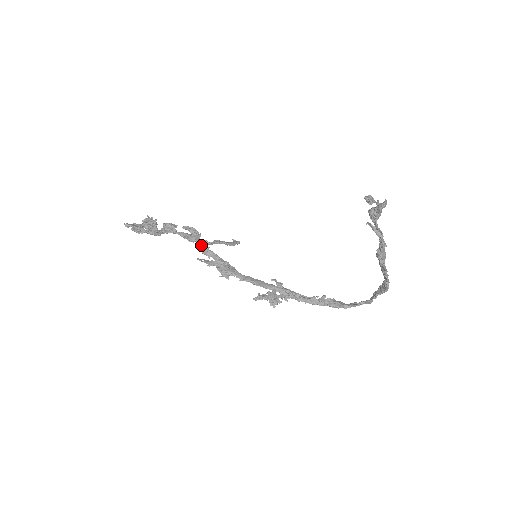
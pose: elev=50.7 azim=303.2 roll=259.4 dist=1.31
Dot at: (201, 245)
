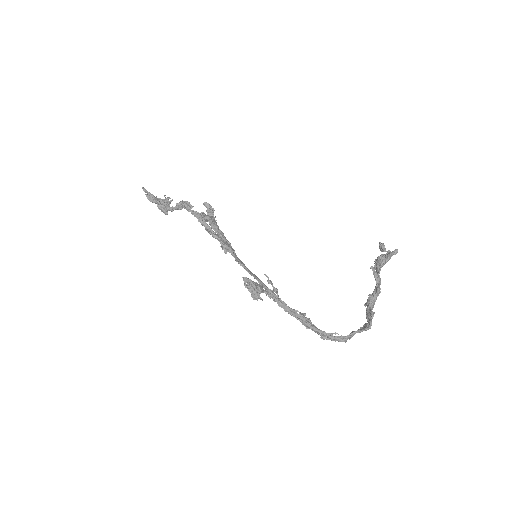
Dot at: (213, 221)
